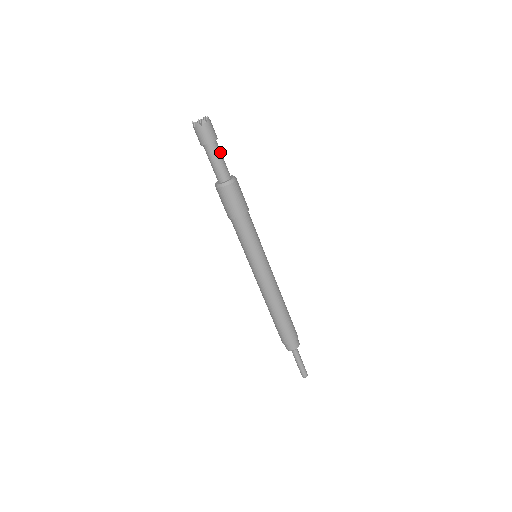
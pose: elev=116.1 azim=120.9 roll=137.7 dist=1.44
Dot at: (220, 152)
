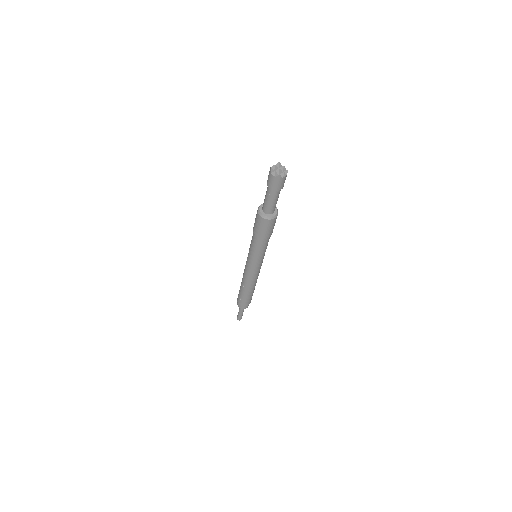
Dot at: (279, 193)
